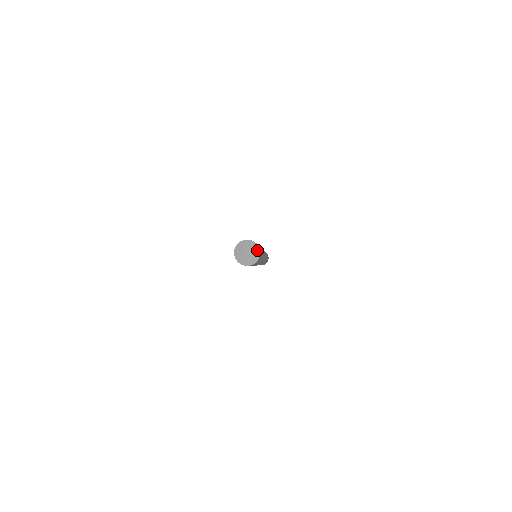
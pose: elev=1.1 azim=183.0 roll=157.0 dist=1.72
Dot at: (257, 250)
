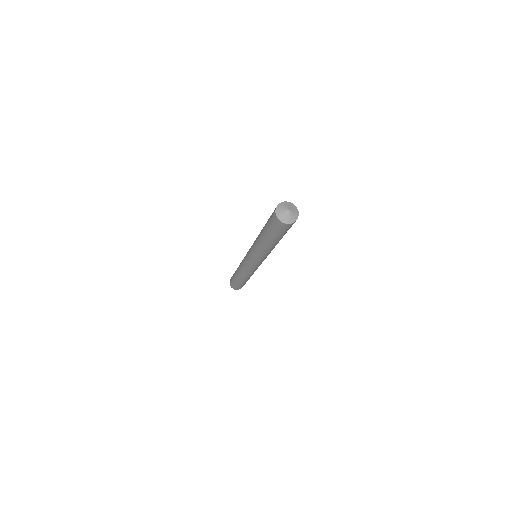
Dot at: (291, 204)
